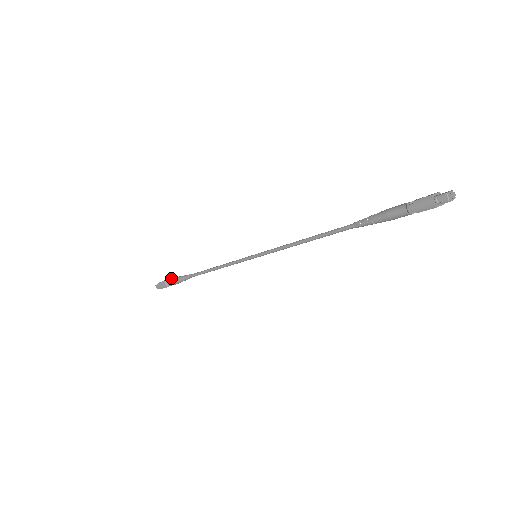
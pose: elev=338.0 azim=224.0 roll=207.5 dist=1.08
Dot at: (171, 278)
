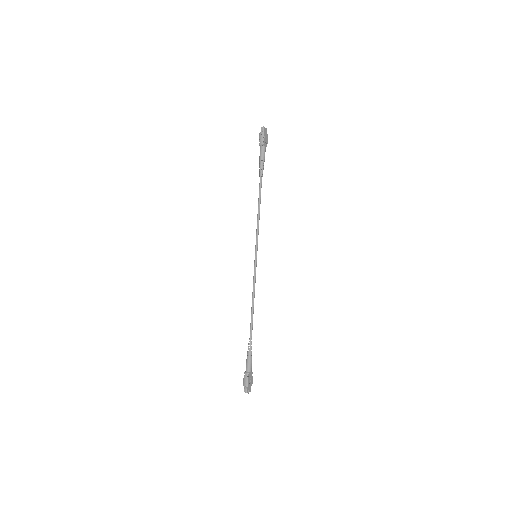
Dot at: (246, 366)
